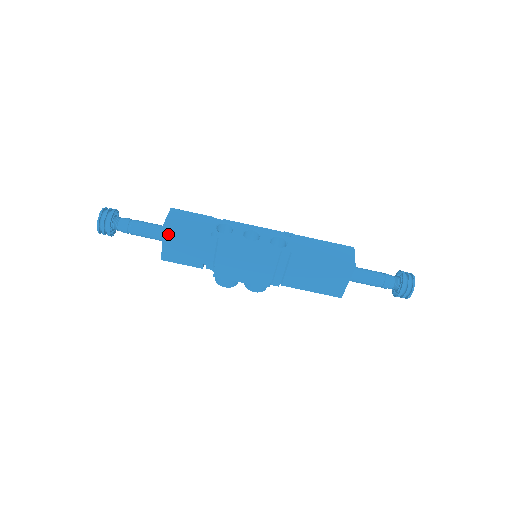
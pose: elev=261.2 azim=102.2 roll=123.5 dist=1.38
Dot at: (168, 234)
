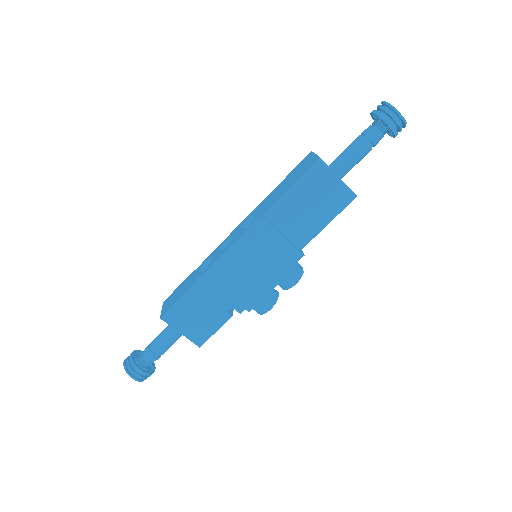
Dot at: (172, 320)
